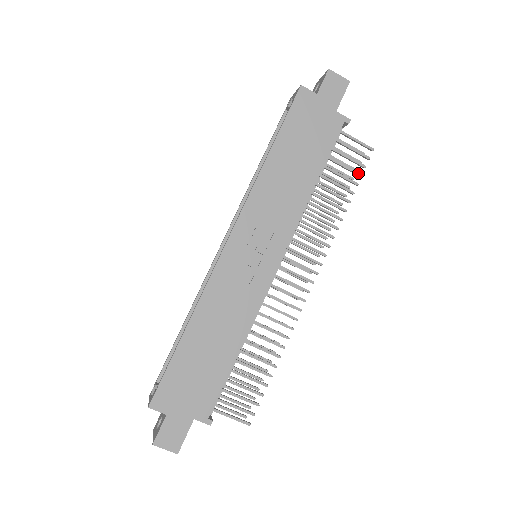
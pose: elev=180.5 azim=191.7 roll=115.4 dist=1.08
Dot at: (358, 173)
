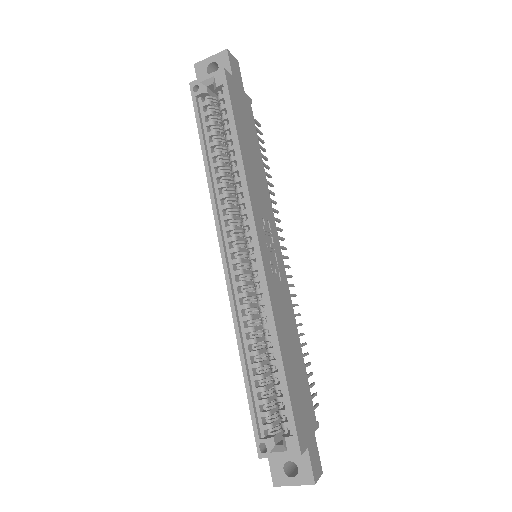
Dot at: (264, 149)
